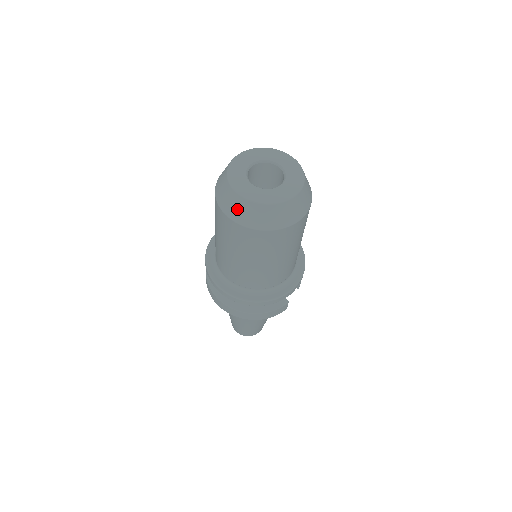
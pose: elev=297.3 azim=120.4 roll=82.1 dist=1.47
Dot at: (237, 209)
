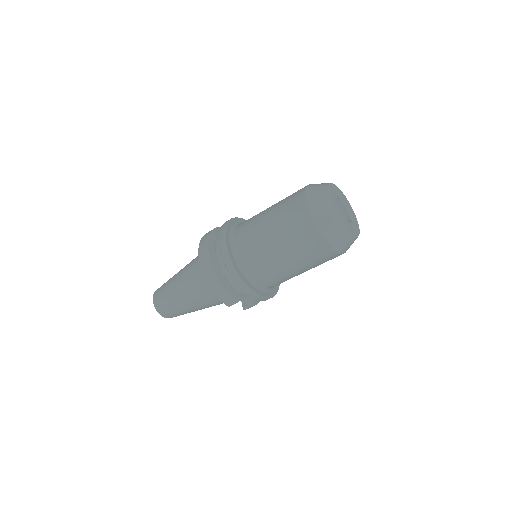
Dot at: (318, 199)
